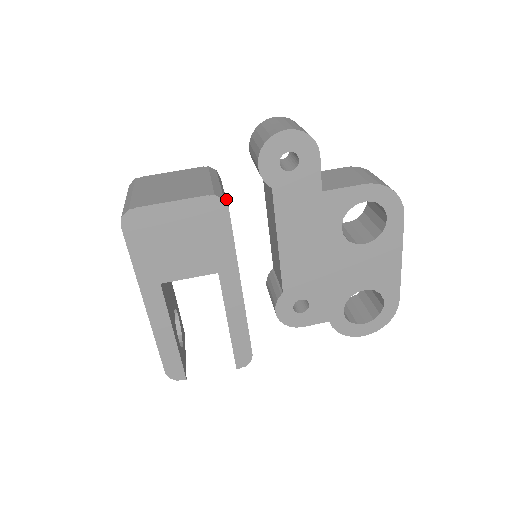
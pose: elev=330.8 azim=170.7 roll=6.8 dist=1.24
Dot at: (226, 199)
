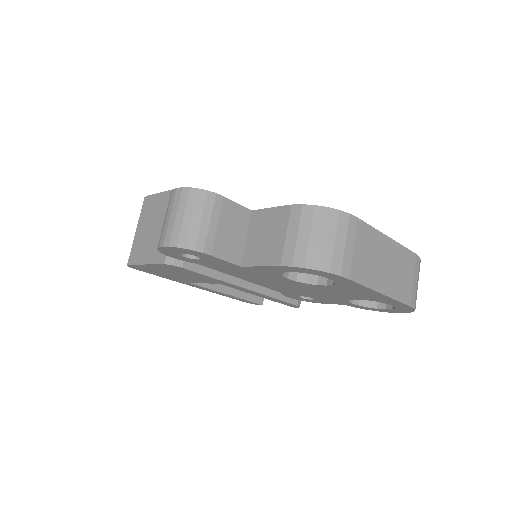
Dot at: occluded
